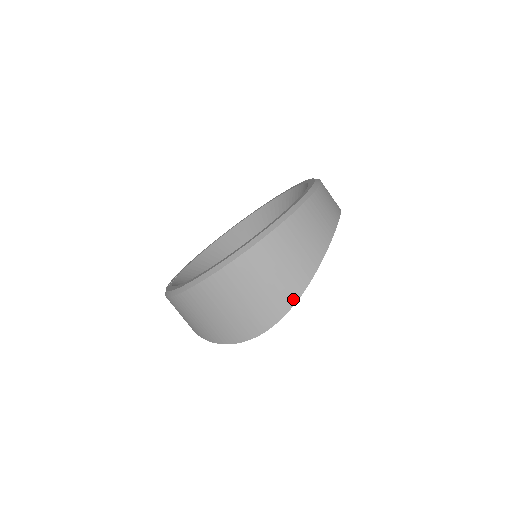
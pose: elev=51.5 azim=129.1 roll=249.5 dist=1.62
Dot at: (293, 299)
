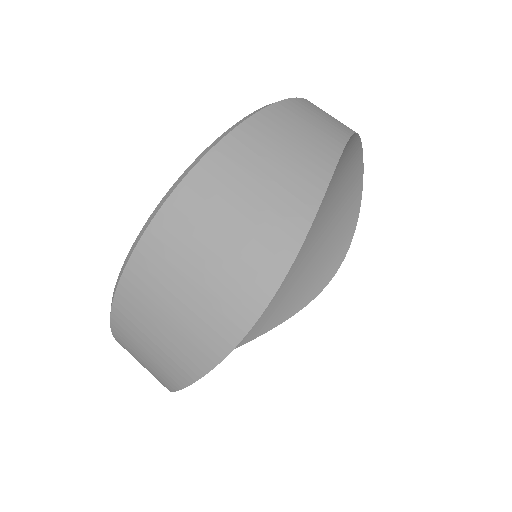
Dot at: (299, 229)
